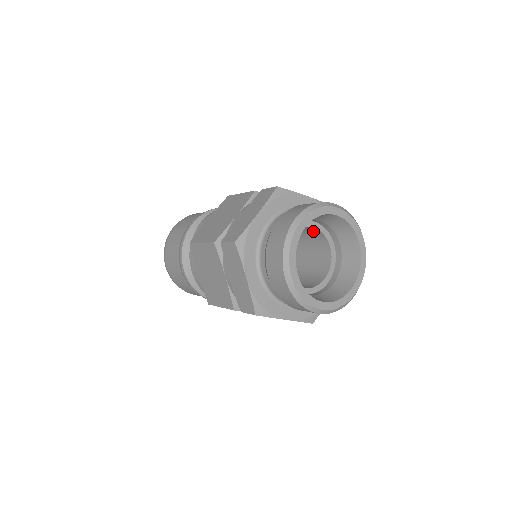
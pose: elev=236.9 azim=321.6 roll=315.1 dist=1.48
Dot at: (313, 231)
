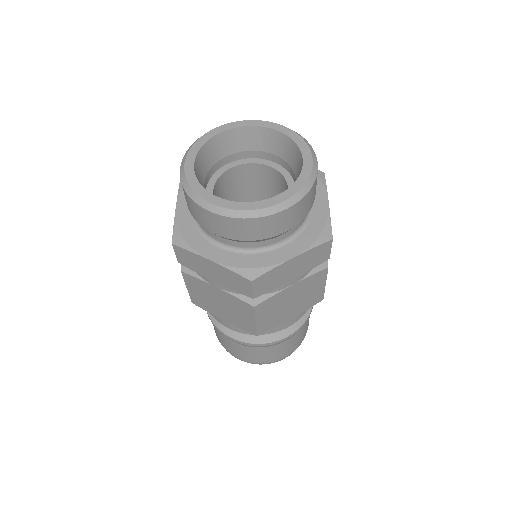
Dot at: (243, 173)
